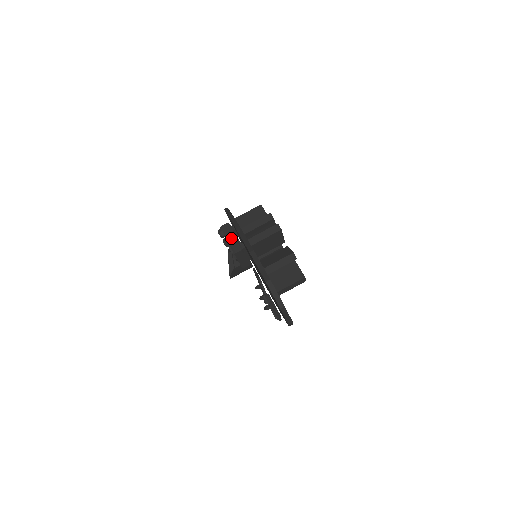
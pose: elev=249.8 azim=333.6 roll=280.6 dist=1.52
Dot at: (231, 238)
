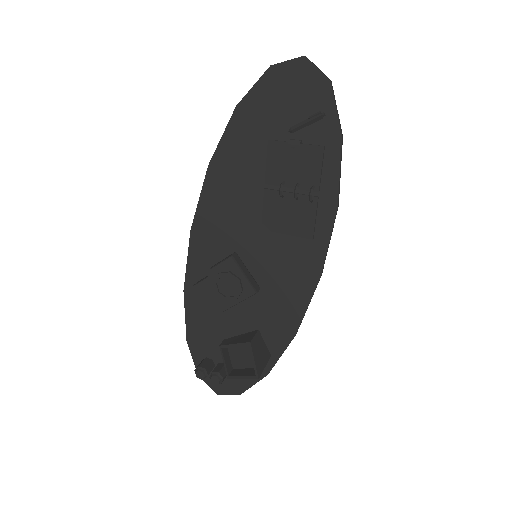
Dot at: (214, 265)
